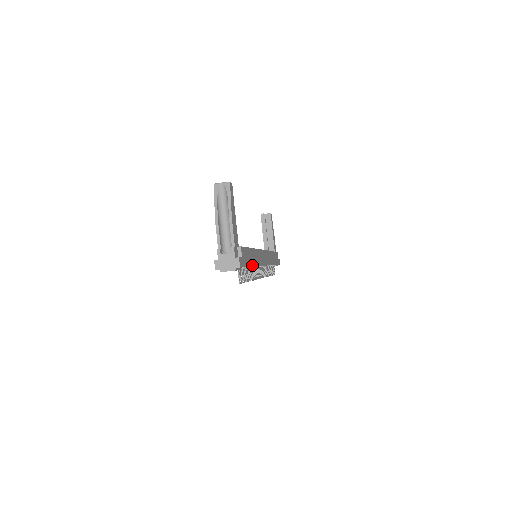
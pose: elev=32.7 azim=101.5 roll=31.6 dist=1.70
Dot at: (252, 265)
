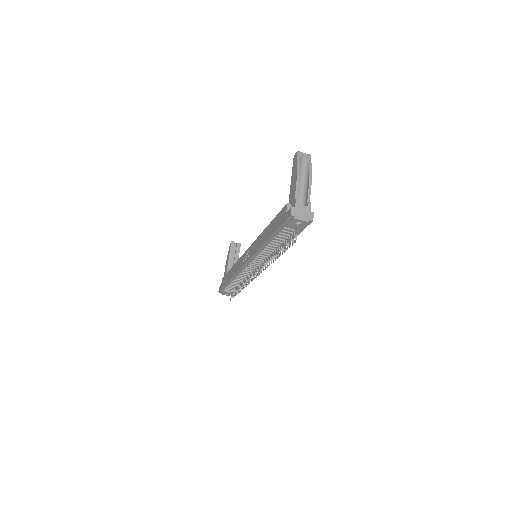
Dot at: occluded
